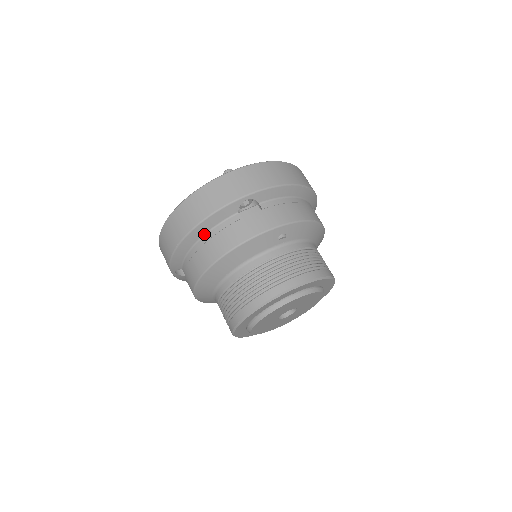
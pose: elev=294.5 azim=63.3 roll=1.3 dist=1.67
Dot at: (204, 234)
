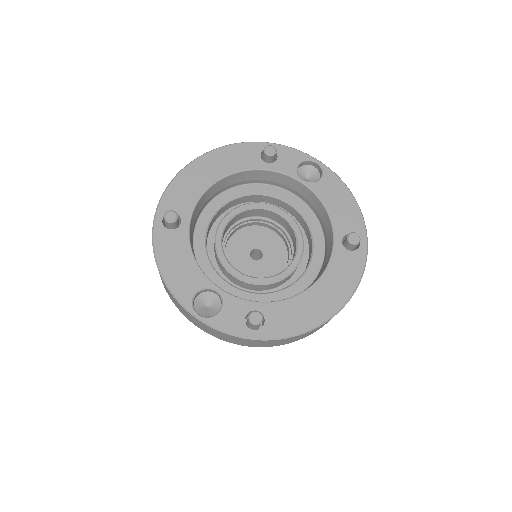
Dot at: occluded
